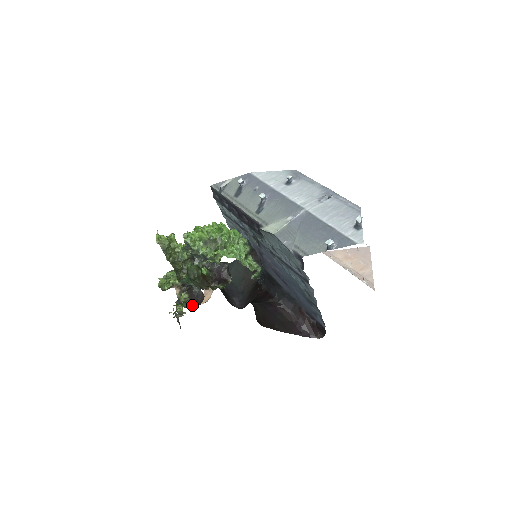
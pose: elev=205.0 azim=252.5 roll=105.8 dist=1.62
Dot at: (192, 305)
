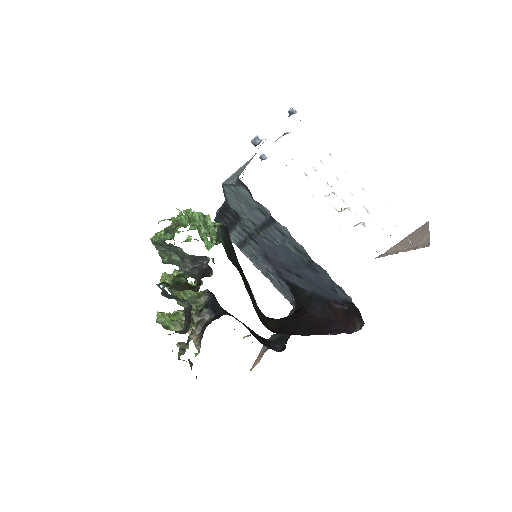
Dot at: (188, 328)
